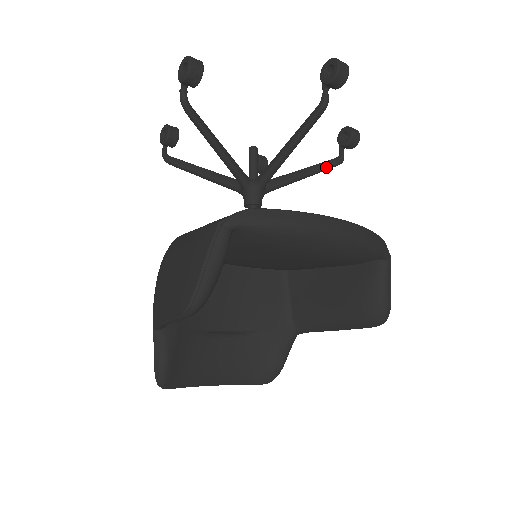
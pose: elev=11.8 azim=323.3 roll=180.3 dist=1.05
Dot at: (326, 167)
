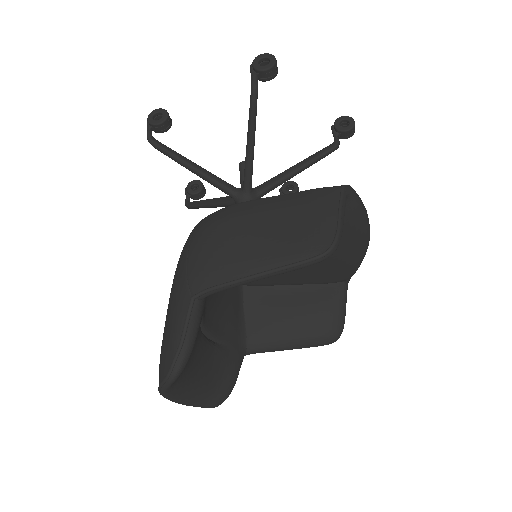
Dot at: occluded
